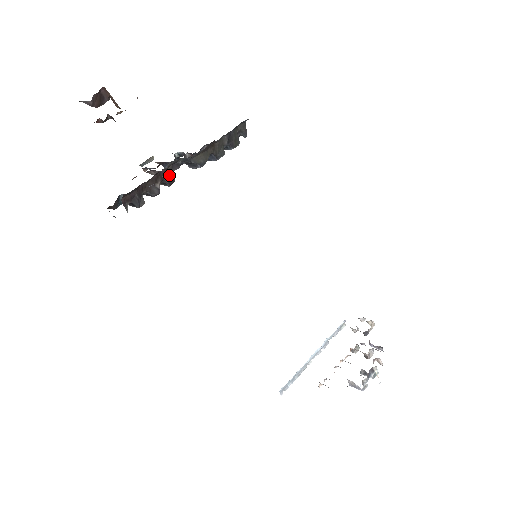
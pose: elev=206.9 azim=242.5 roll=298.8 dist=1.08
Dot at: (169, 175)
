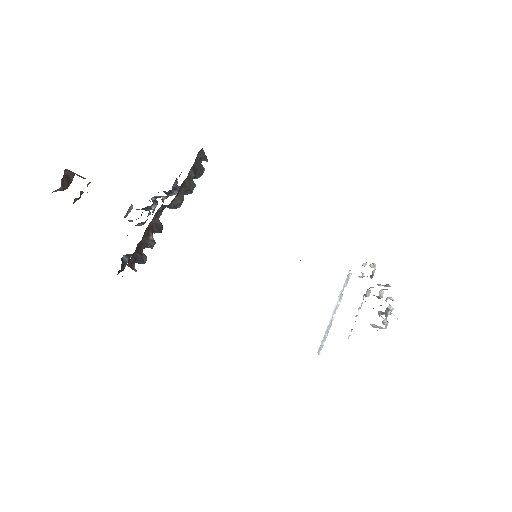
Dot at: (157, 224)
